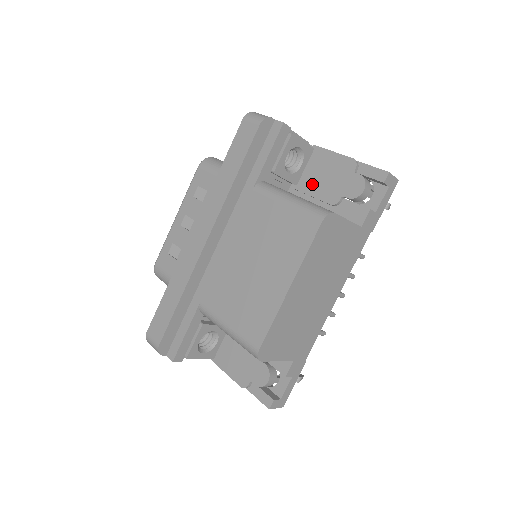
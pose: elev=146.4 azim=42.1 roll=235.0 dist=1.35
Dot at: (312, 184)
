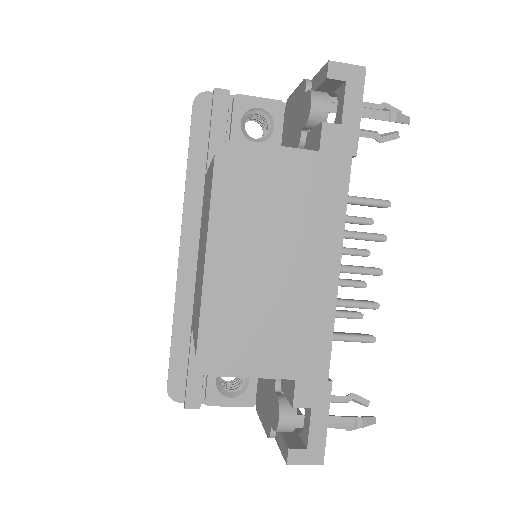
Dot at: (287, 141)
